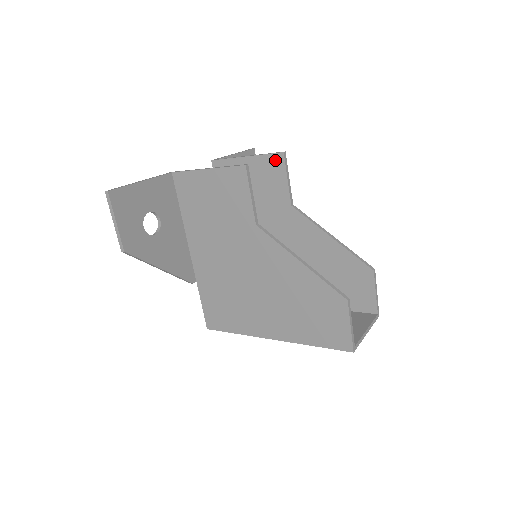
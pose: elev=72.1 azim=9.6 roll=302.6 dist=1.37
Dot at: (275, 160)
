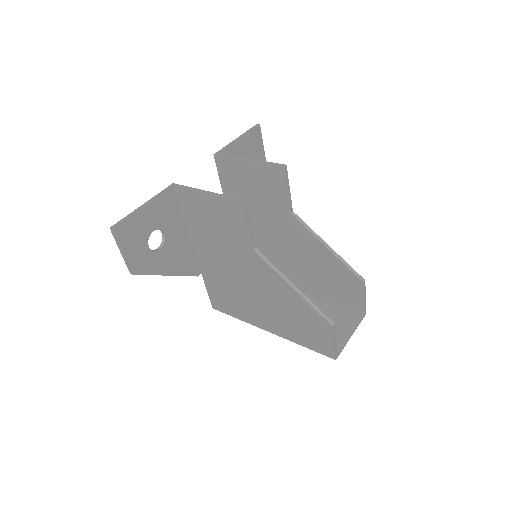
Dot at: (276, 171)
